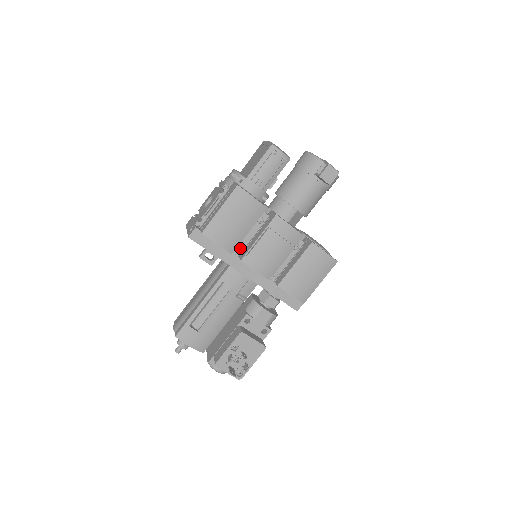
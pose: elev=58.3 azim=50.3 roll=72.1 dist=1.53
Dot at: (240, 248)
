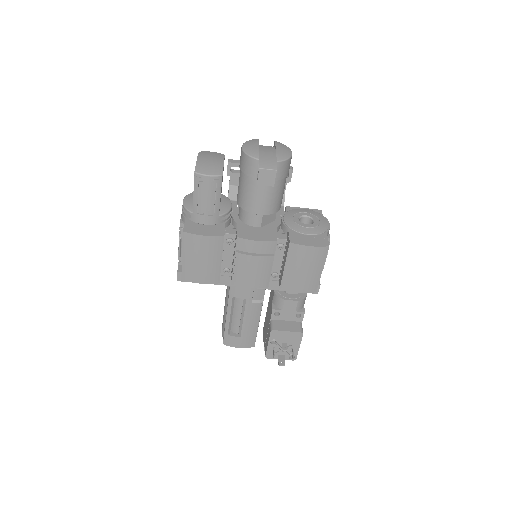
Dot at: (227, 270)
